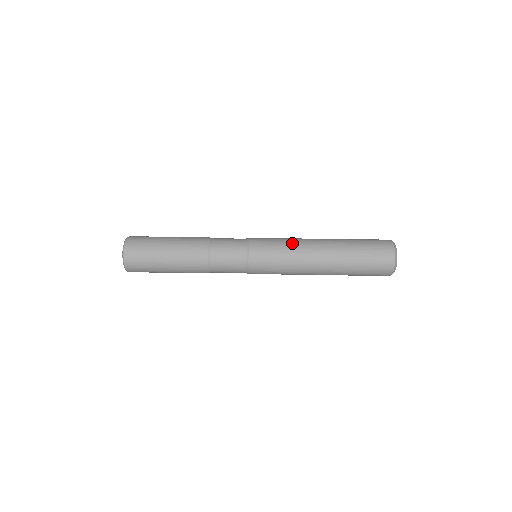
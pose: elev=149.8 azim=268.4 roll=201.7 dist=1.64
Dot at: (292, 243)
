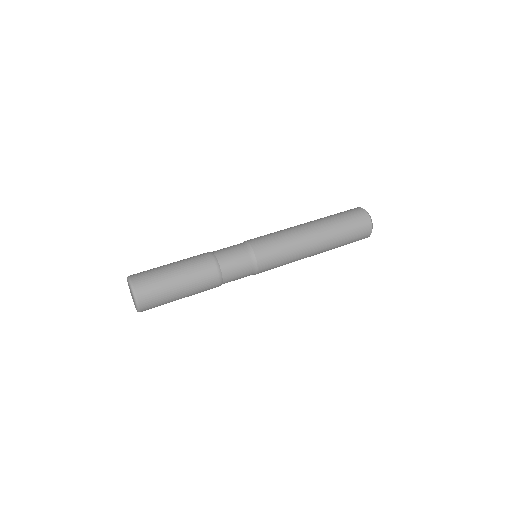
Dot at: (281, 230)
